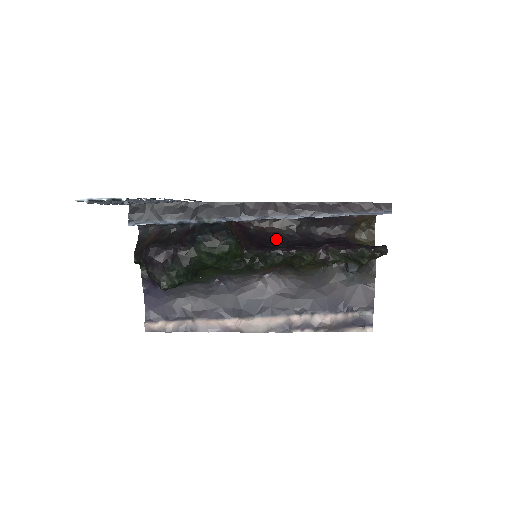
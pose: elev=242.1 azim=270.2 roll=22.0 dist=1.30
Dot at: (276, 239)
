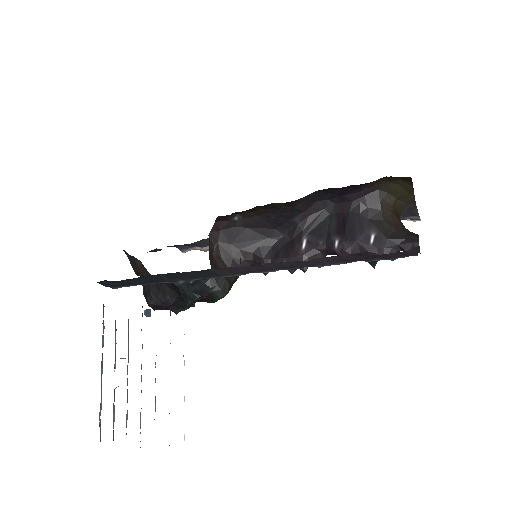
Dot at: (272, 224)
